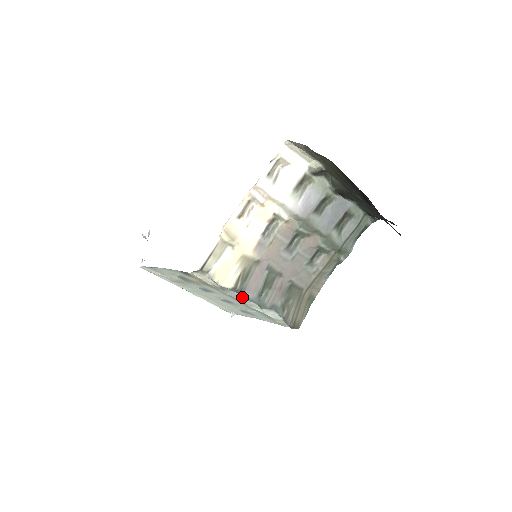
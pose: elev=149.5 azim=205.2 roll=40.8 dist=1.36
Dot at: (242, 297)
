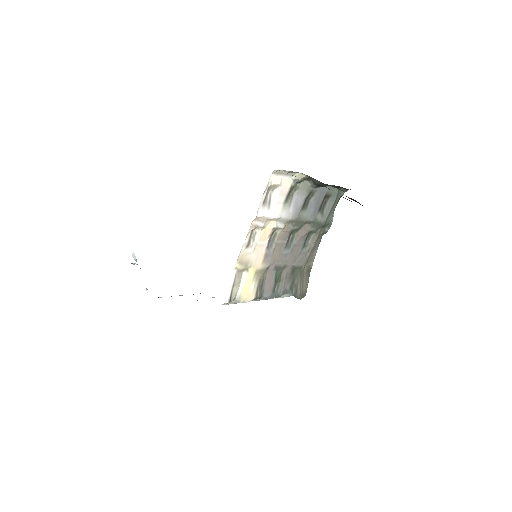
Dot at: (261, 299)
